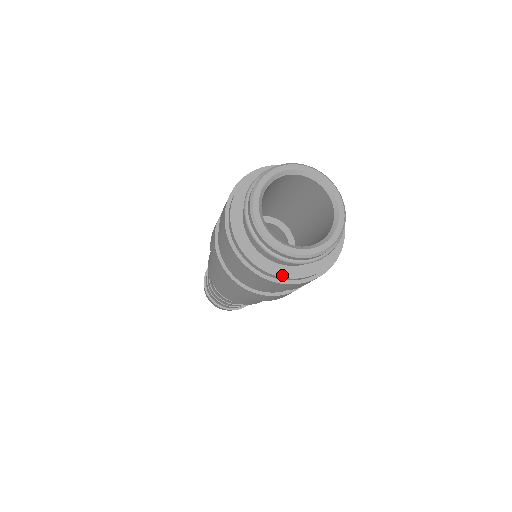
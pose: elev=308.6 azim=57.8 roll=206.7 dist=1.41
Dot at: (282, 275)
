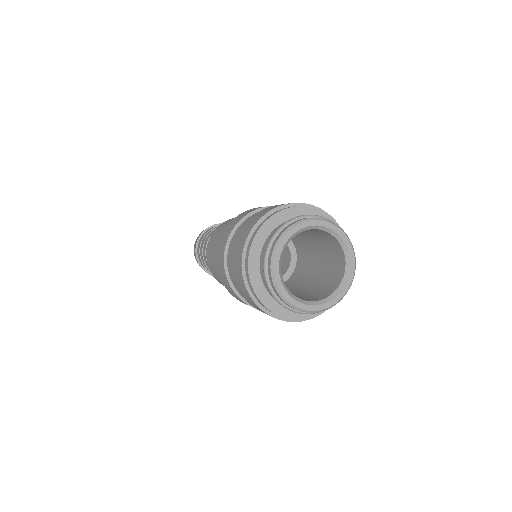
Dot at: (279, 313)
